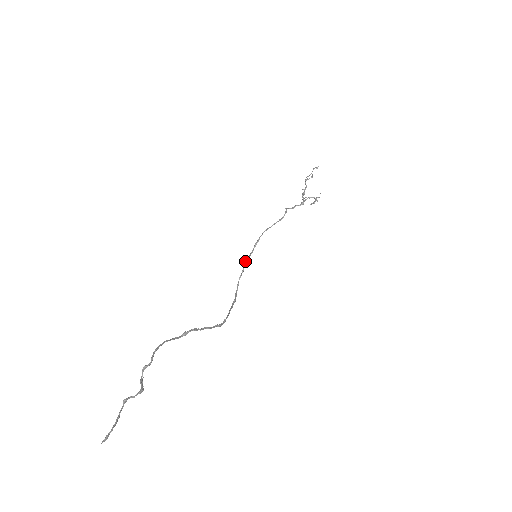
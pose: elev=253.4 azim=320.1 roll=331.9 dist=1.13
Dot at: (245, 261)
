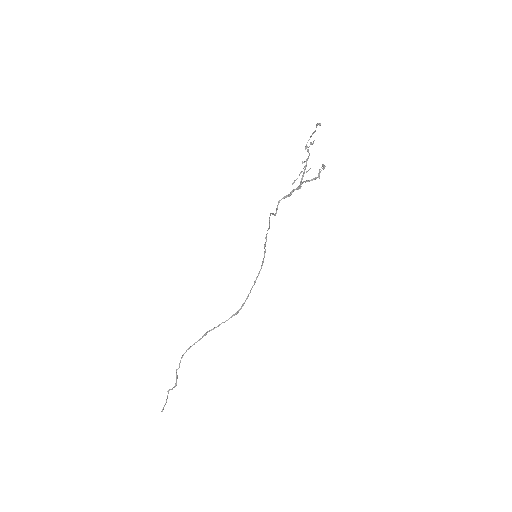
Dot at: occluded
